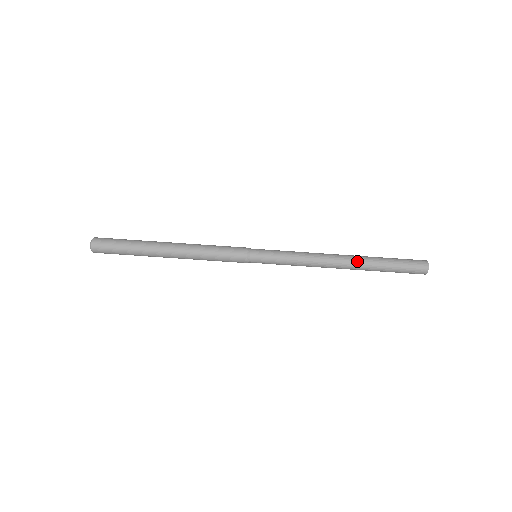
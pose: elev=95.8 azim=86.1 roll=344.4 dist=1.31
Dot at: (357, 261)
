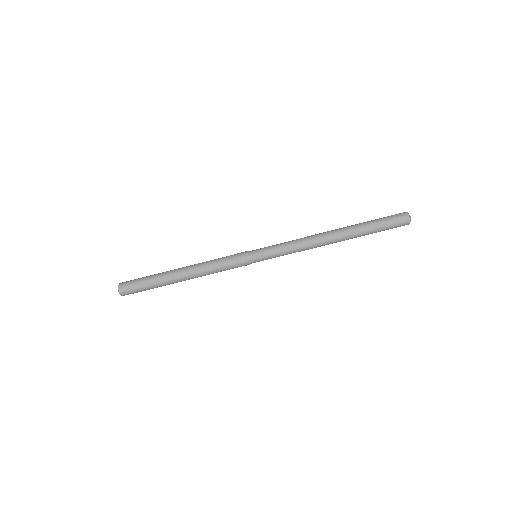
Dot at: (344, 233)
